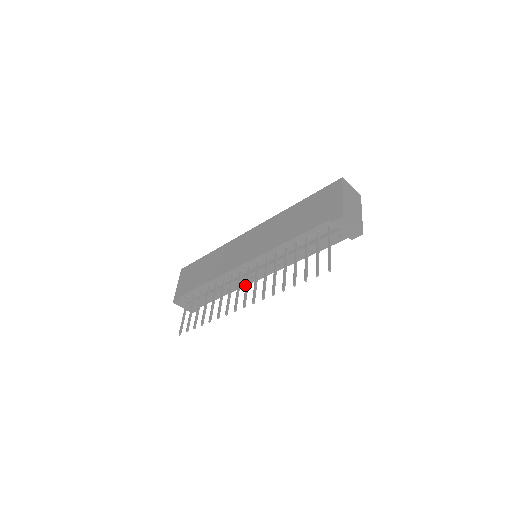
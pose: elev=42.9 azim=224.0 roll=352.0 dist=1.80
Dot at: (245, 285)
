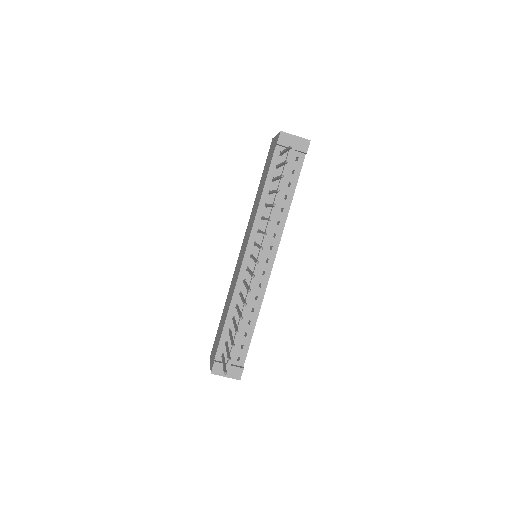
Dot at: (264, 290)
